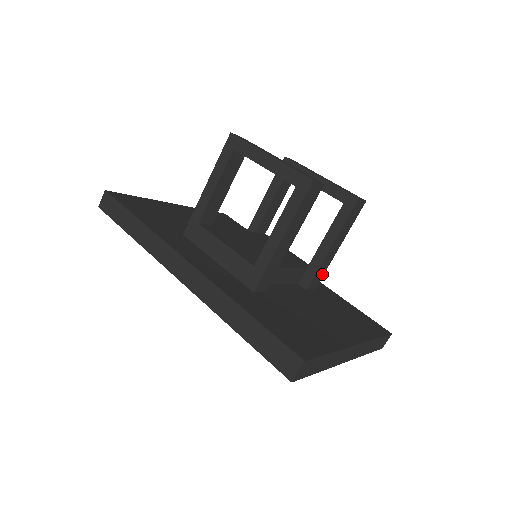
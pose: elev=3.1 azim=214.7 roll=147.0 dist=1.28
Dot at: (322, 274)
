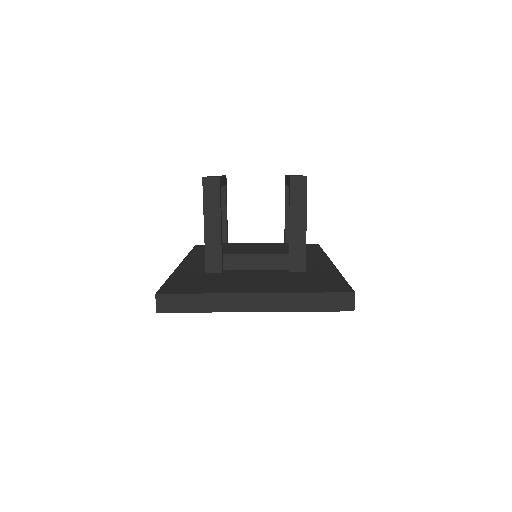
Dot at: (303, 255)
